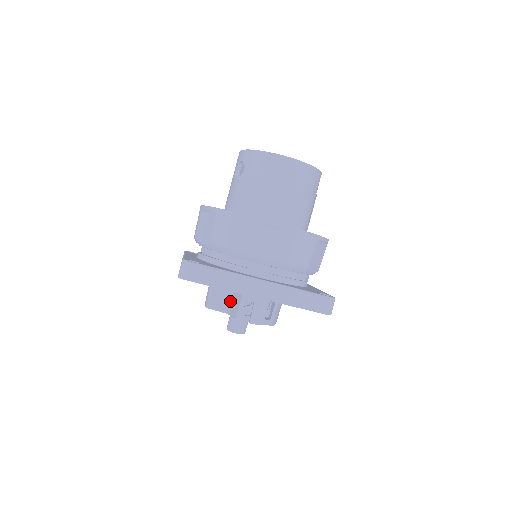
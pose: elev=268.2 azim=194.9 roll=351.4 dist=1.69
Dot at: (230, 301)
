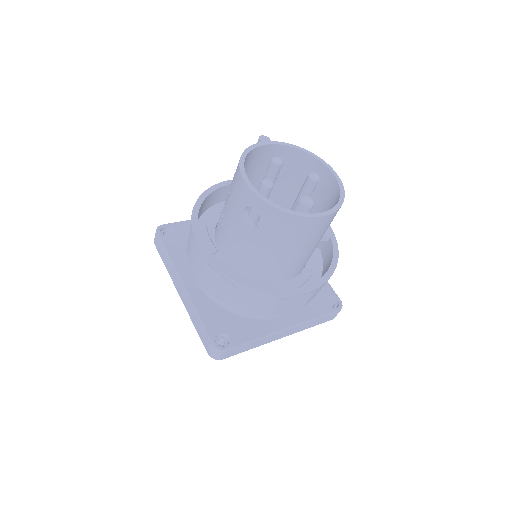
Dot at: occluded
